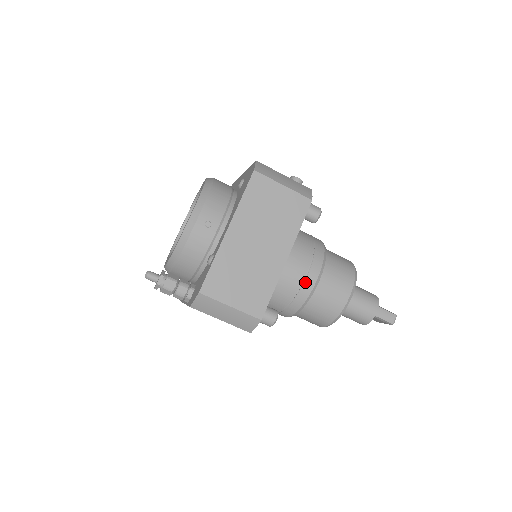
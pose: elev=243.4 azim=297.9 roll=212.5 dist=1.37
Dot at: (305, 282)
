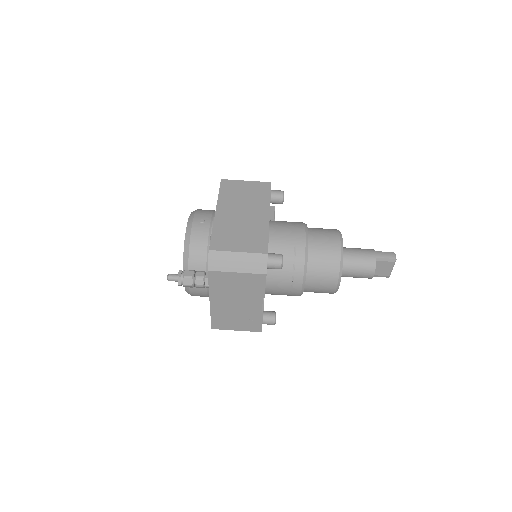
Dot at: (297, 238)
